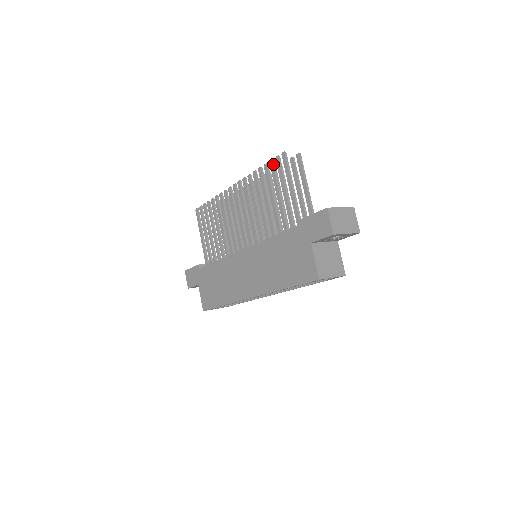
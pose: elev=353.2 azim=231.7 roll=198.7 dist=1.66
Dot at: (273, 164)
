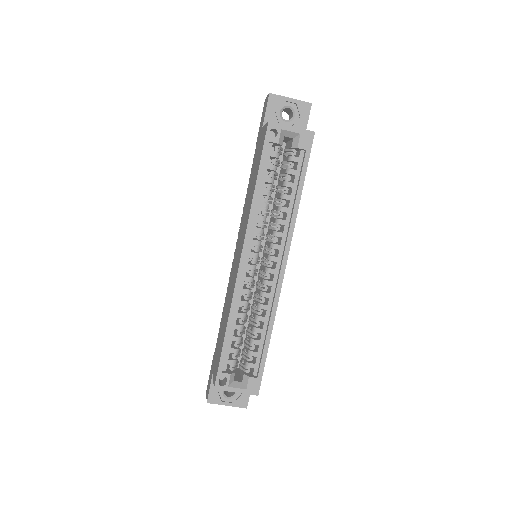
Dot at: occluded
